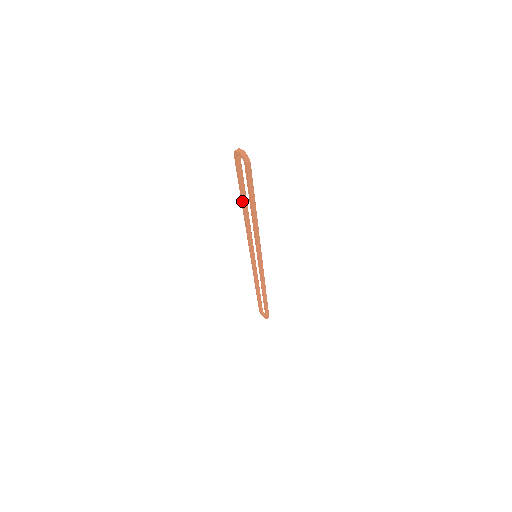
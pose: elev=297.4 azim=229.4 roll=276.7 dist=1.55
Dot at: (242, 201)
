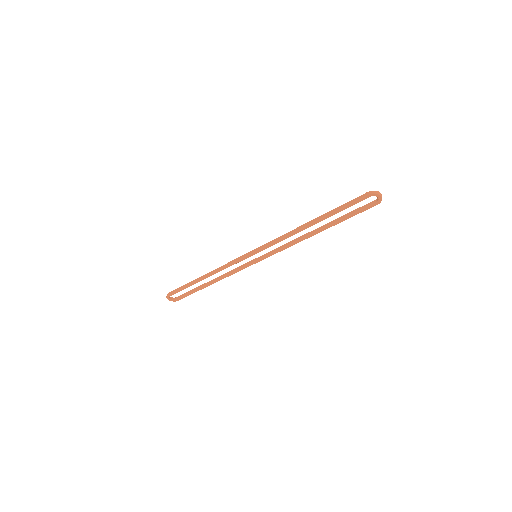
Dot at: (318, 222)
